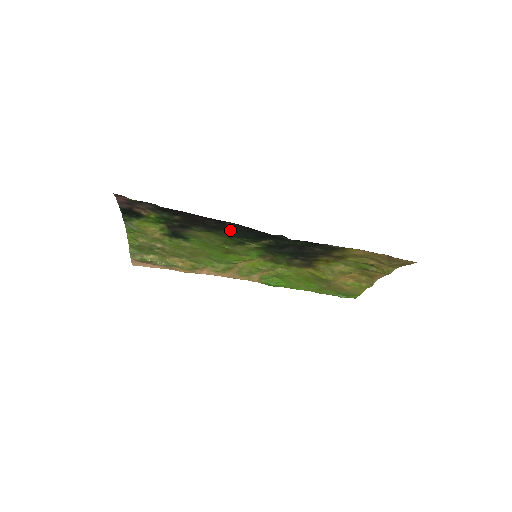
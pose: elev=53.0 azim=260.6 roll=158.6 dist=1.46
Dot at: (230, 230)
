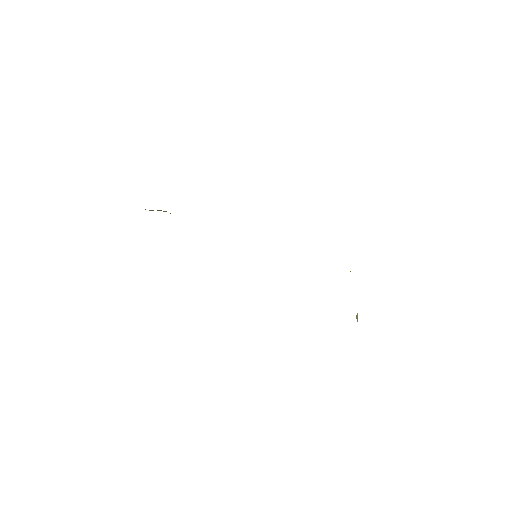
Dot at: occluded
